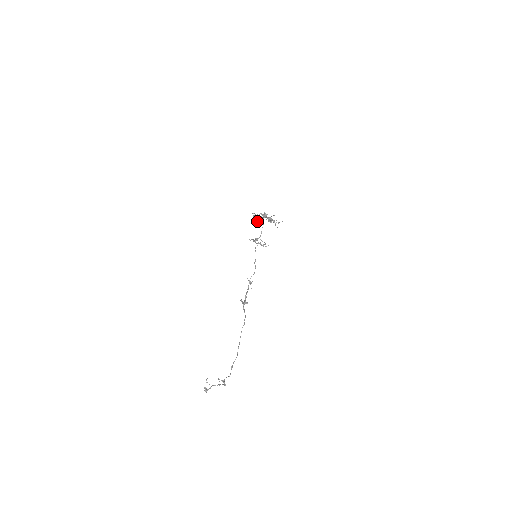
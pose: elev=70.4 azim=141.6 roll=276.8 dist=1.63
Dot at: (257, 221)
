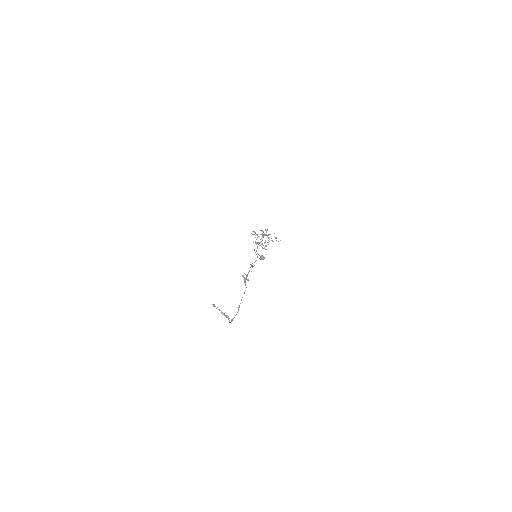
Dot at: (257, 238)
